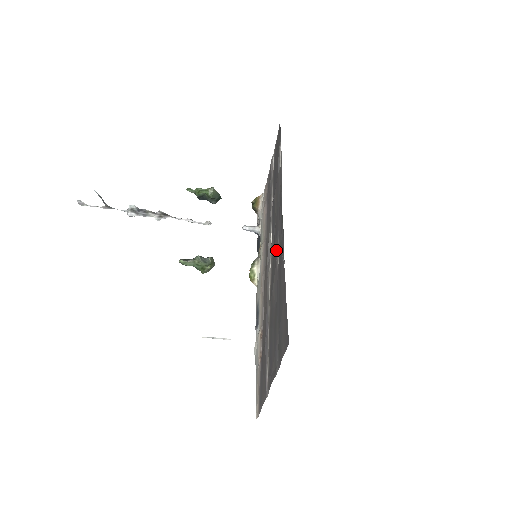
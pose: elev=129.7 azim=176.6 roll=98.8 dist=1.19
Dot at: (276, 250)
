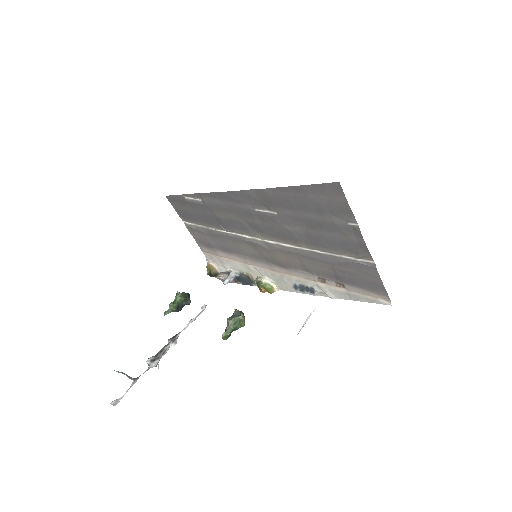
Dot at: (262, 218)
